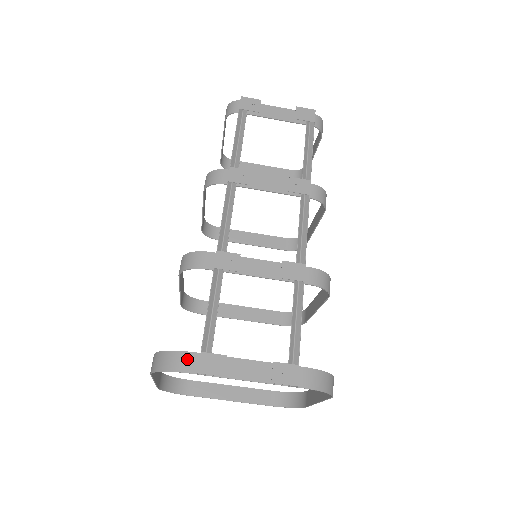
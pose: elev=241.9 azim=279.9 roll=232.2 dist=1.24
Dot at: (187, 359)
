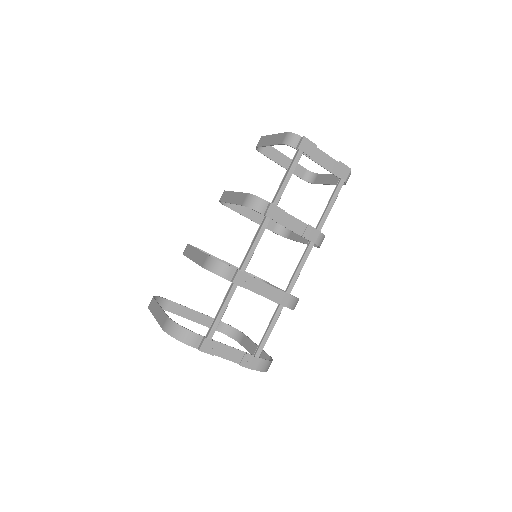
Dot at: (194, 338)
